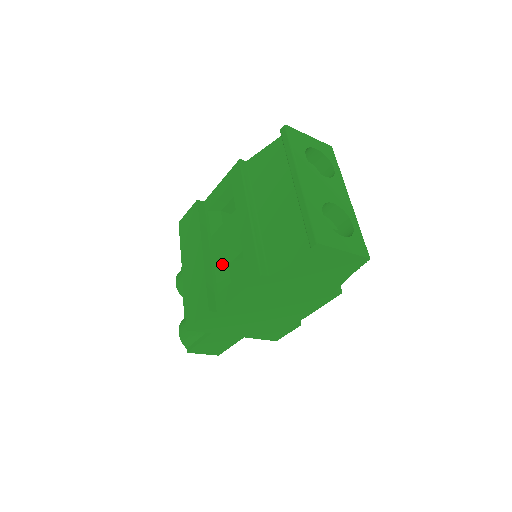
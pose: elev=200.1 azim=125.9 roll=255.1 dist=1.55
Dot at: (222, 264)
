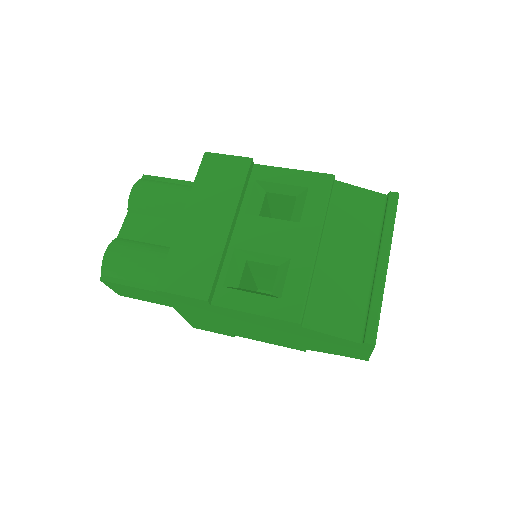
Dot at: (241, 255)
